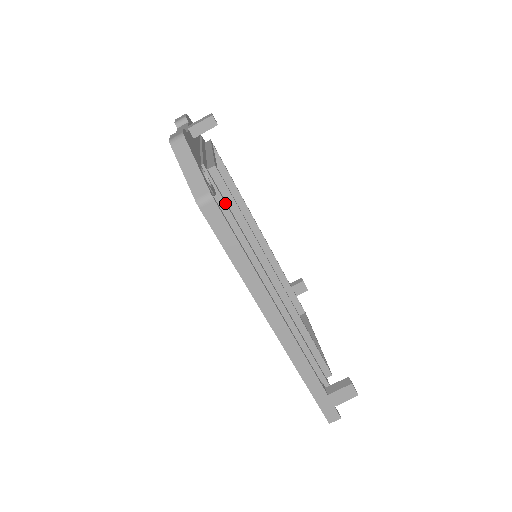
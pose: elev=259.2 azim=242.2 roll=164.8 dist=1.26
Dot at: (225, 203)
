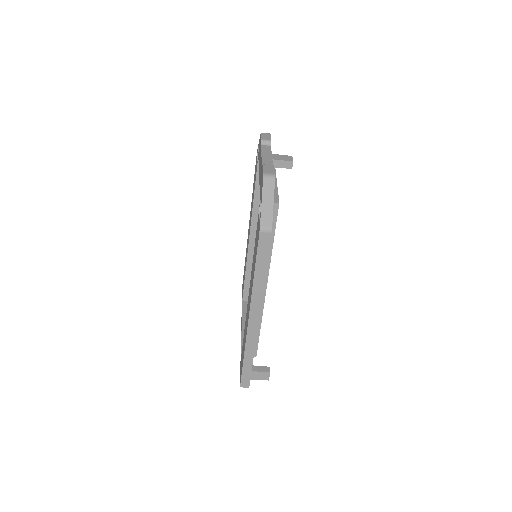
Dot at: occluded
